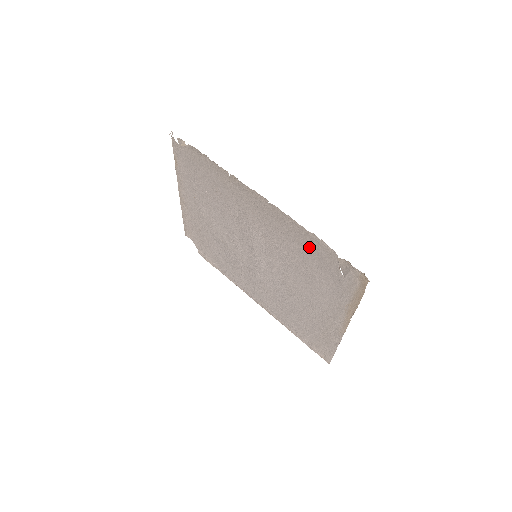
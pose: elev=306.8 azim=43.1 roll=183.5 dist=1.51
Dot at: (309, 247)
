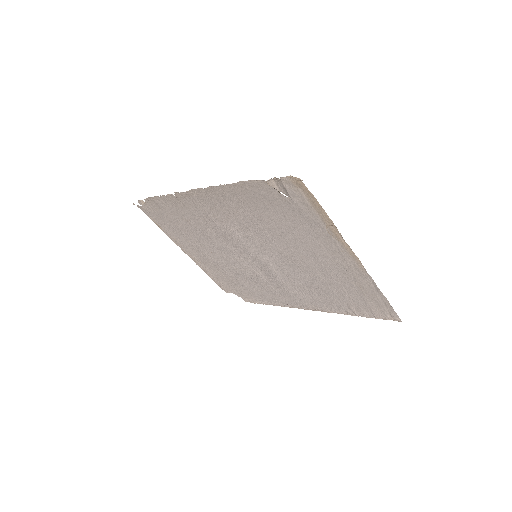
Dot at: (253, 199)
